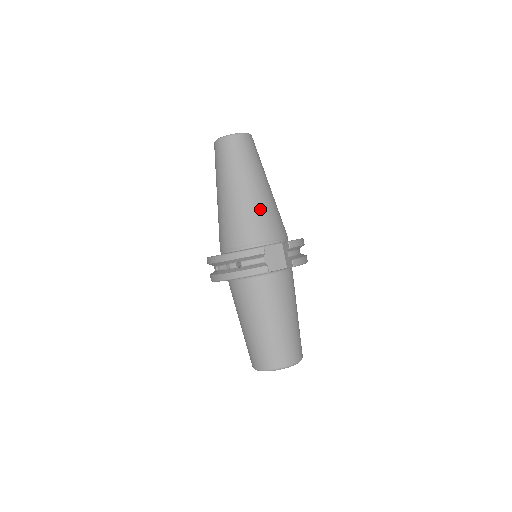
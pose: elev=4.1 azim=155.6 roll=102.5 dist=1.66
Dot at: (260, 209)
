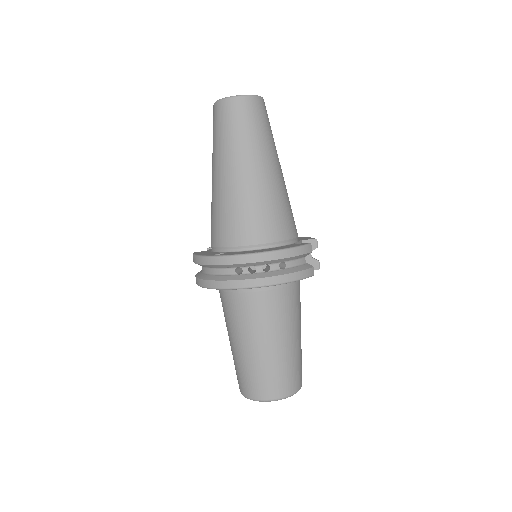
Dot at: (287, 197)
